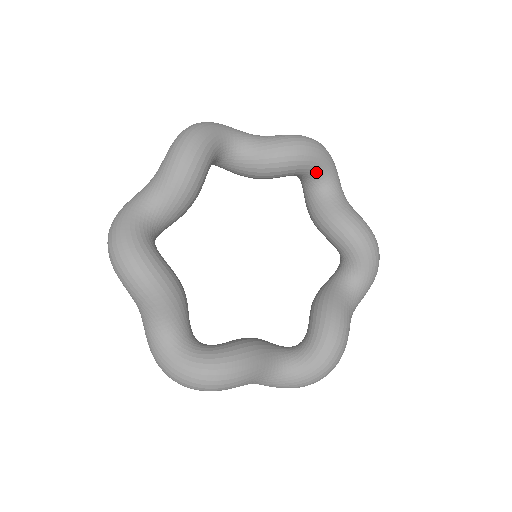
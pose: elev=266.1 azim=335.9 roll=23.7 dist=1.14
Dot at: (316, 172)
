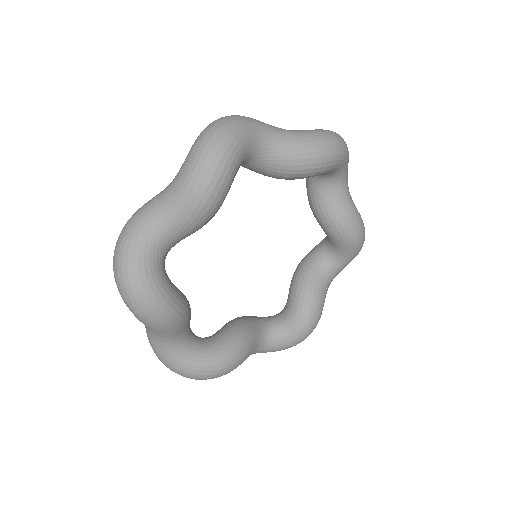
Dot at: (331, 173)
